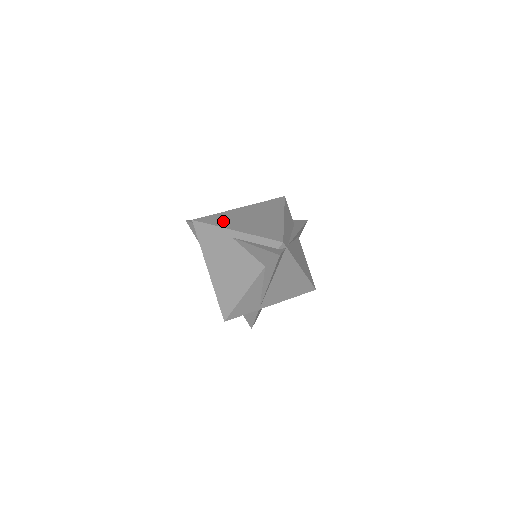
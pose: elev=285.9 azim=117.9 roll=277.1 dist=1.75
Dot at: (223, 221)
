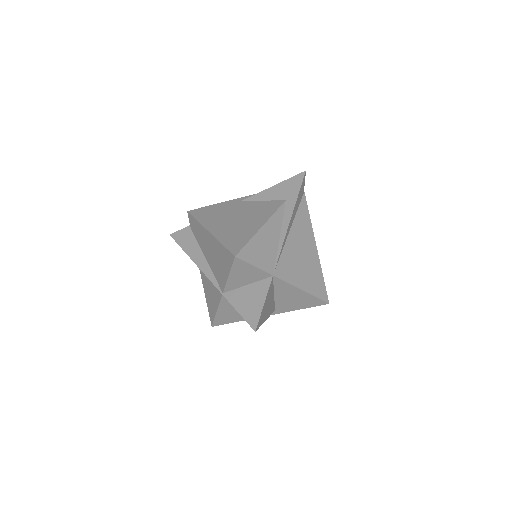
Dot at: occluded
